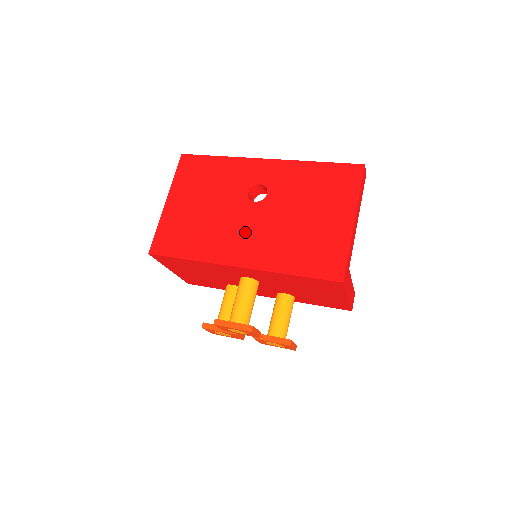
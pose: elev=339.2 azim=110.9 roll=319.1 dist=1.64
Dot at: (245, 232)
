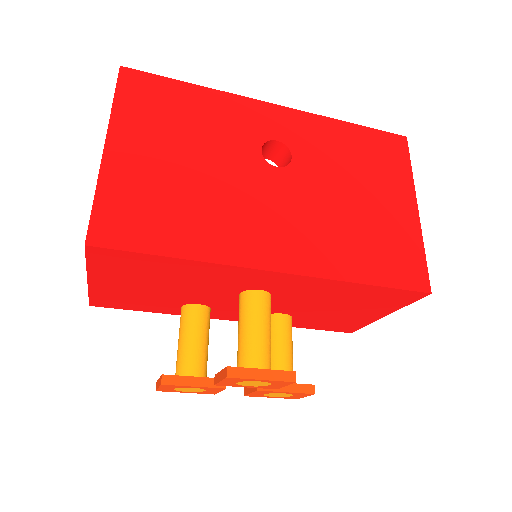
Dot at: (274, 214)
